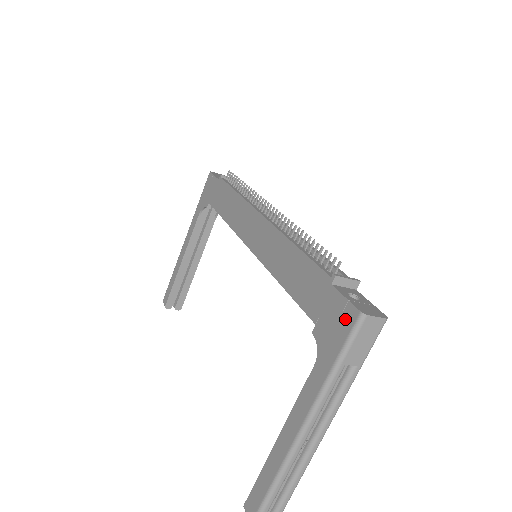
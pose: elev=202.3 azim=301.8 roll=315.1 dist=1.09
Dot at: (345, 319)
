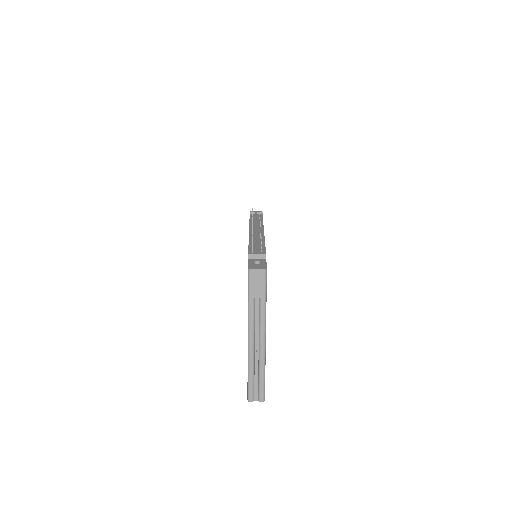
Dot at: occluded
